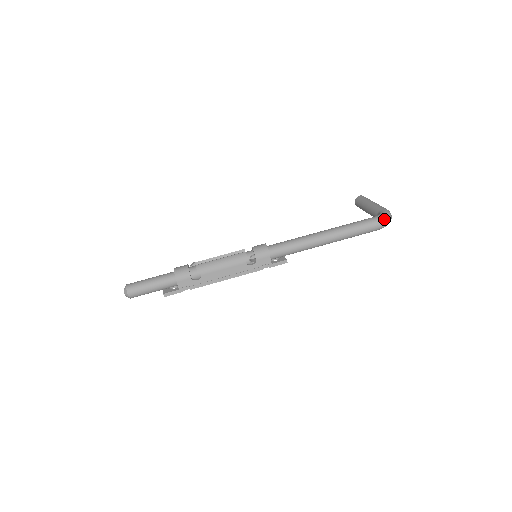
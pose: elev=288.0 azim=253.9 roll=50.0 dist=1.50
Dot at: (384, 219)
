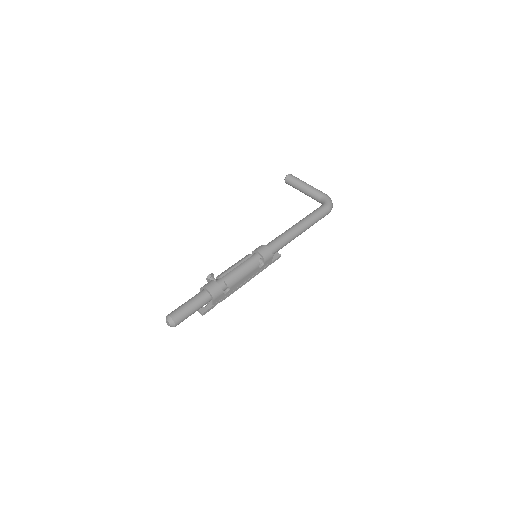
Dot at: (332, 206)
